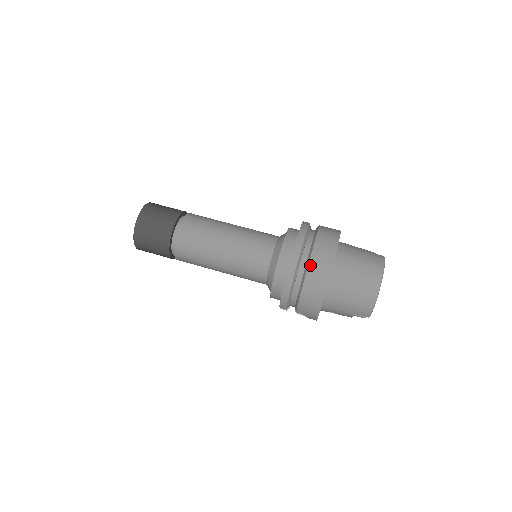
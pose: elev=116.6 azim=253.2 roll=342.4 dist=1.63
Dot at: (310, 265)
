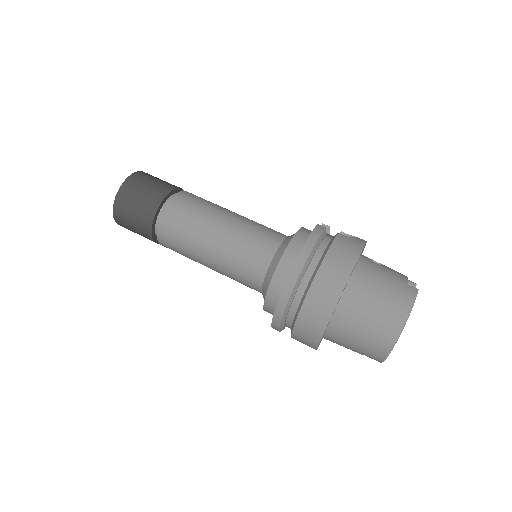
Dot at: (307, 298)
